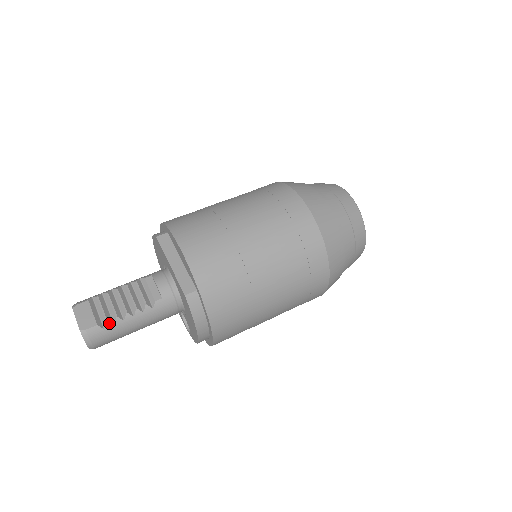
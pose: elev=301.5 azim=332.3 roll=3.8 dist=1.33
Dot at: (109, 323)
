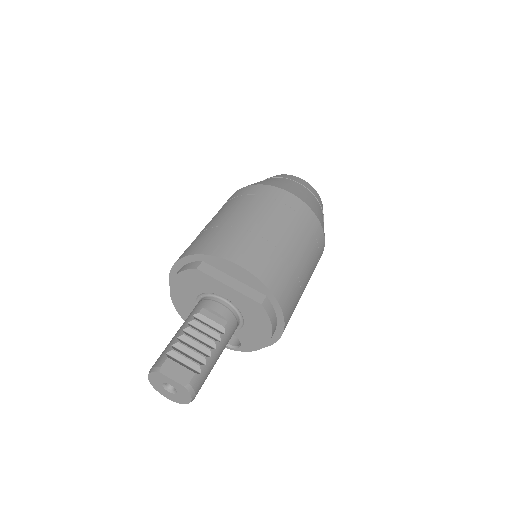
Dot at: (202, 366)
